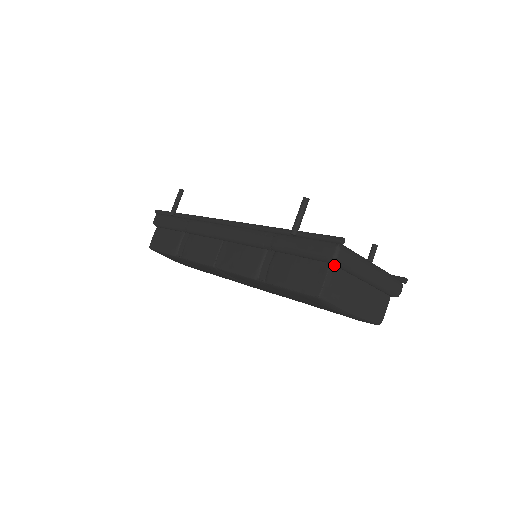
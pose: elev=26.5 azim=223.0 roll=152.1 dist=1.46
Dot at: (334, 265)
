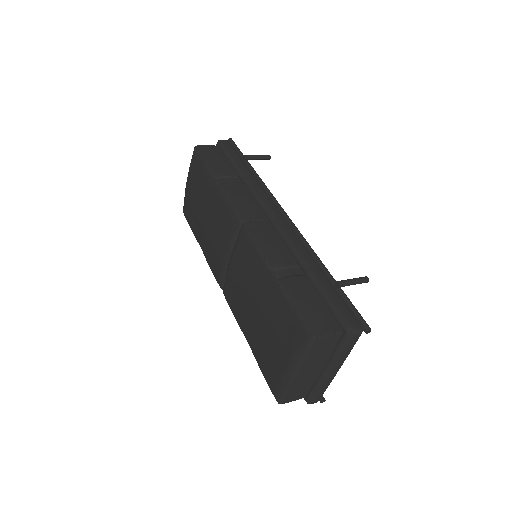
Dot at: (342, 335)
